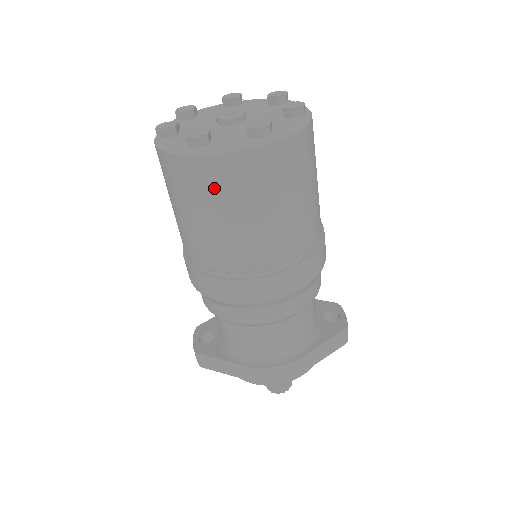
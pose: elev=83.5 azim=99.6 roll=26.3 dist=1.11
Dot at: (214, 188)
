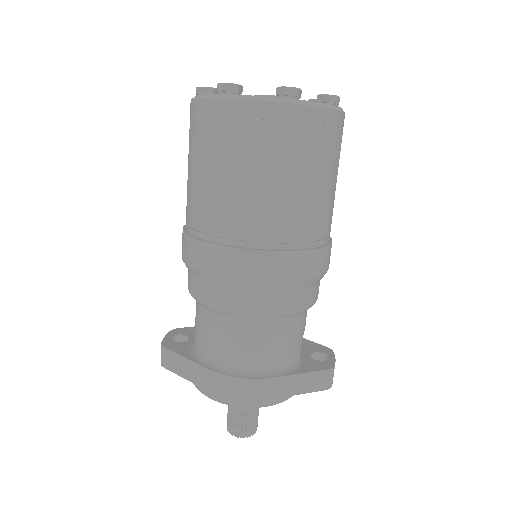
Dot at: (229, 135)
